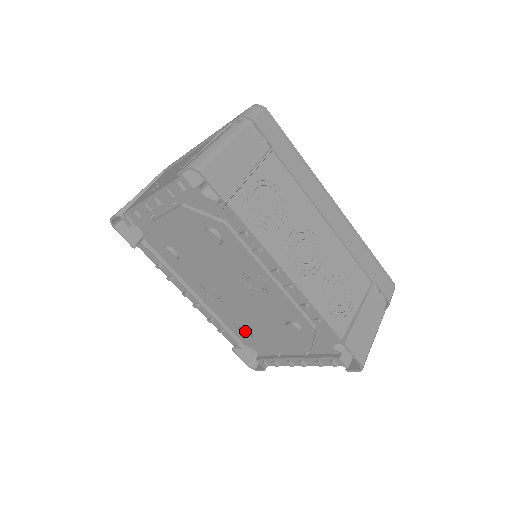
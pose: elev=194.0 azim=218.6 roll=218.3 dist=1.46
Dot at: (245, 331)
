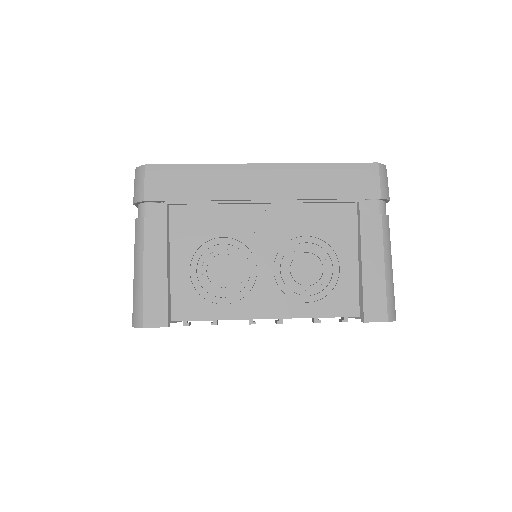
Dot at: occluded
